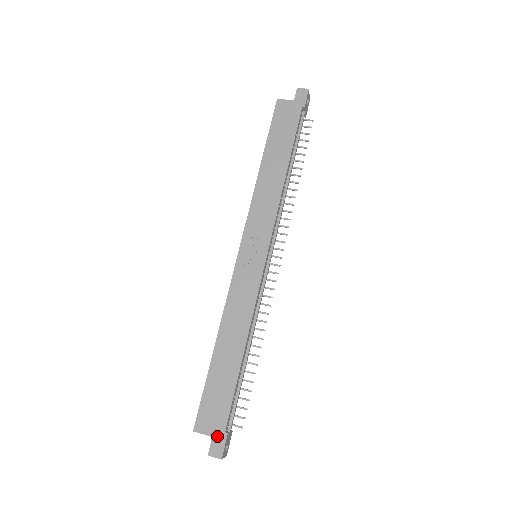
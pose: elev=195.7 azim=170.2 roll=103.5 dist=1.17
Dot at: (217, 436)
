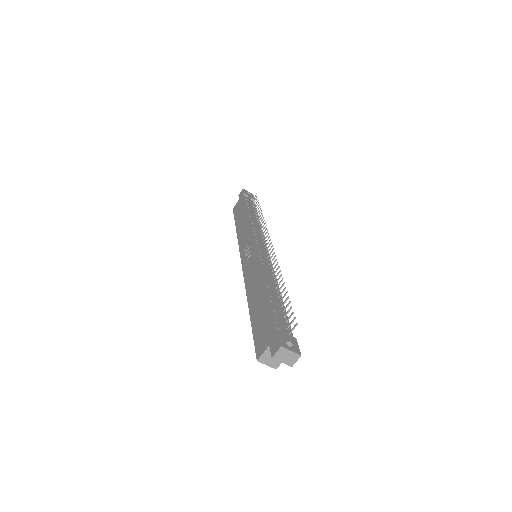
Dot at: (271, 340)
